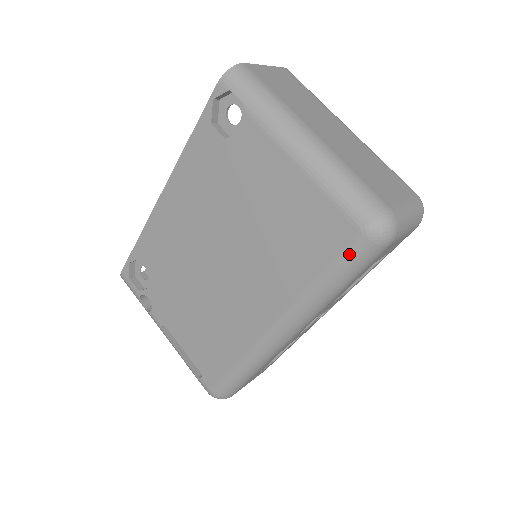
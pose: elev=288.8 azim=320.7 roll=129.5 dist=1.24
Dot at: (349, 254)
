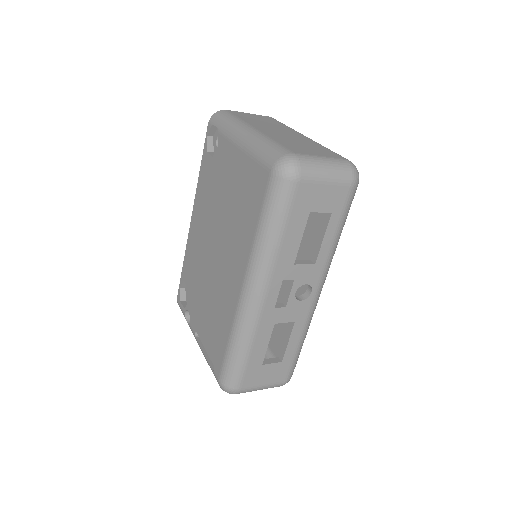
Dot at: (269, 194)
